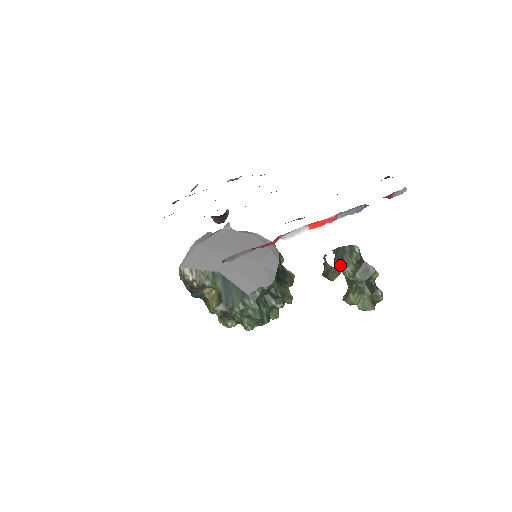
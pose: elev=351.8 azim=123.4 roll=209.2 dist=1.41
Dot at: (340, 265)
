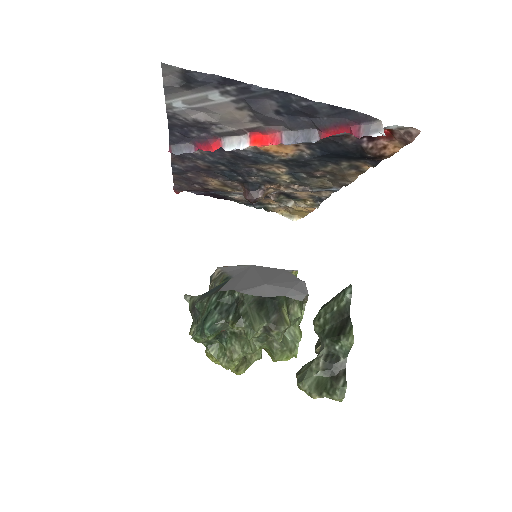
Dot at: (321, 308)
